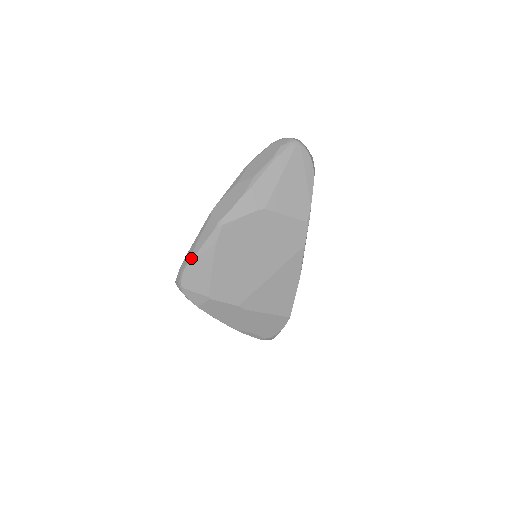
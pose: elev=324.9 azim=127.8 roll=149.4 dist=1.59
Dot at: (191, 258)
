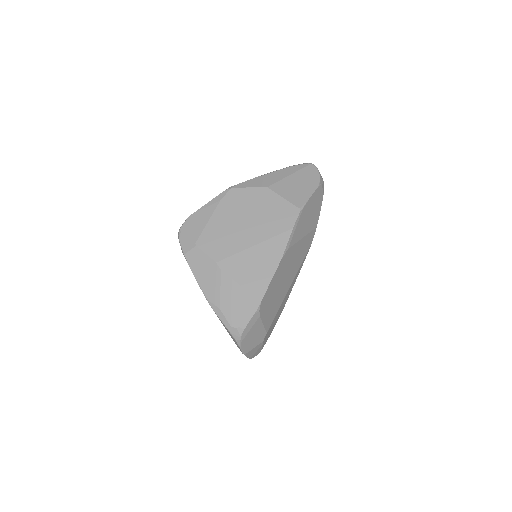
Dot at: (198, 210)
